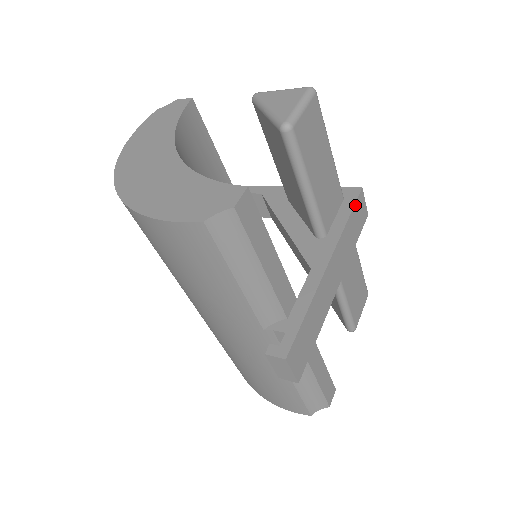
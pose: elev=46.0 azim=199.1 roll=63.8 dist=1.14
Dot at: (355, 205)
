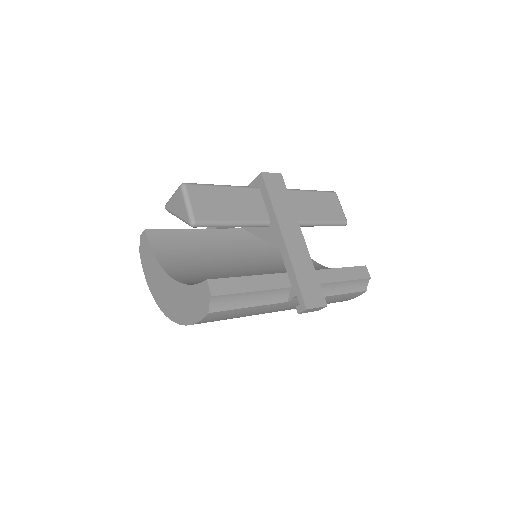
Dot at: (267, 187)
